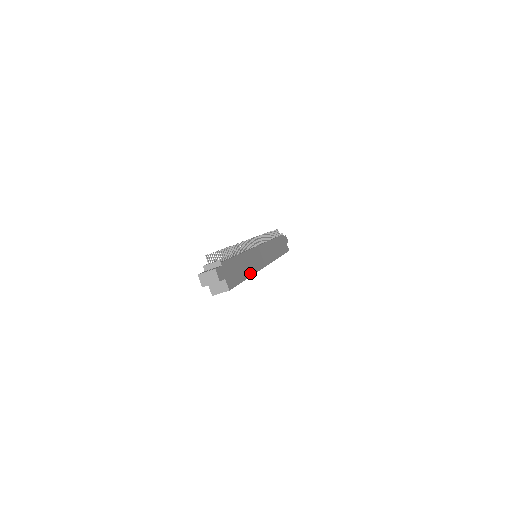
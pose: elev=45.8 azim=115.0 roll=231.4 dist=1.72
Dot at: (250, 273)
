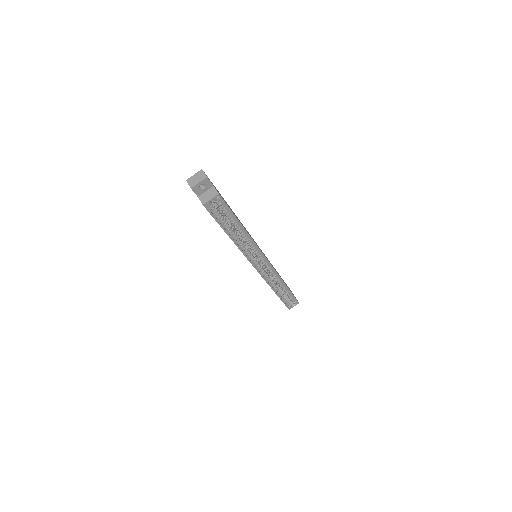
Dot at: (246, 231)
